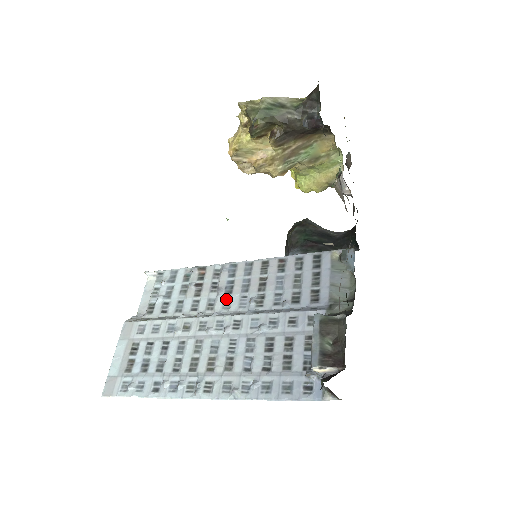
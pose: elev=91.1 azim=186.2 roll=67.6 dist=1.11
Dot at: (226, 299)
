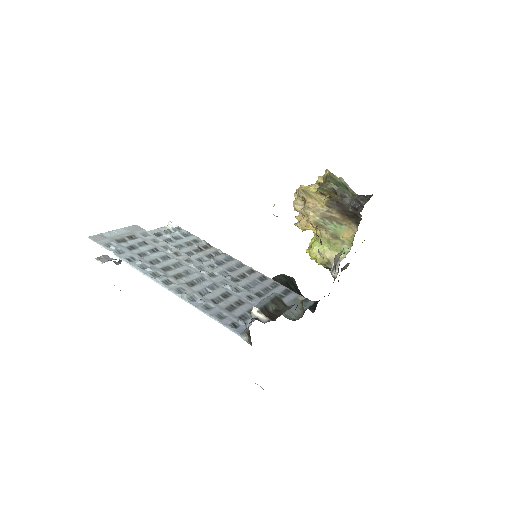
Dot at: (213, 265)
